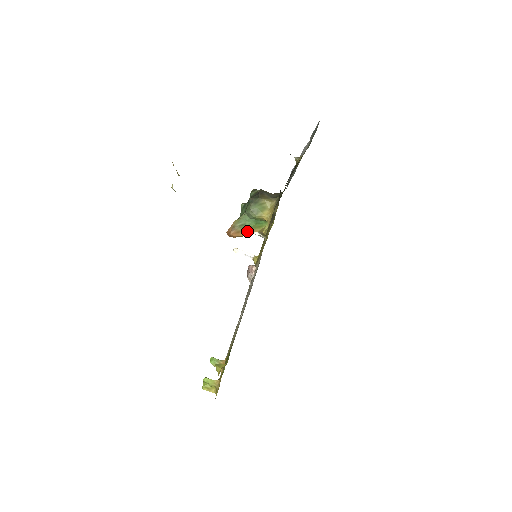
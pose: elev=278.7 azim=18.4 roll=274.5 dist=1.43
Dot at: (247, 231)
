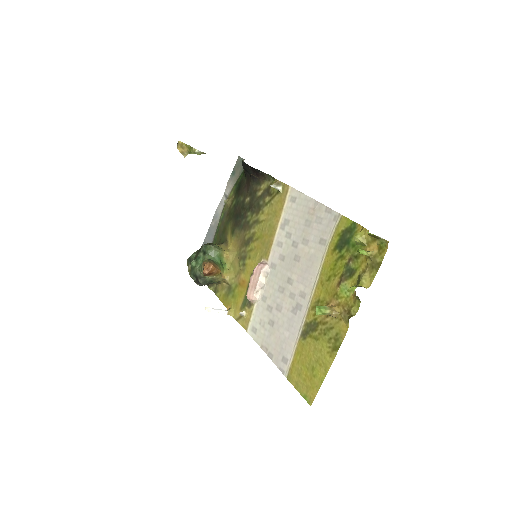
Dot at: occluded
